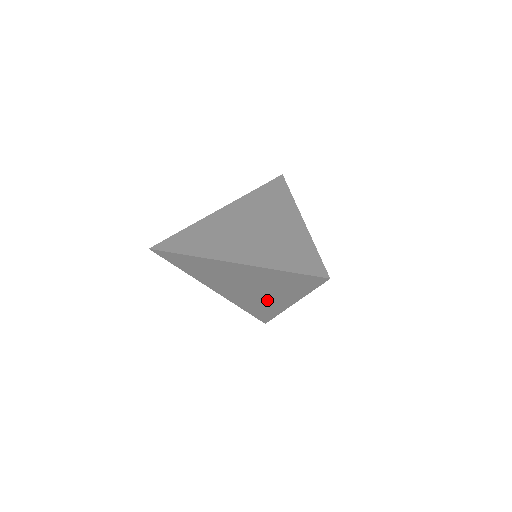
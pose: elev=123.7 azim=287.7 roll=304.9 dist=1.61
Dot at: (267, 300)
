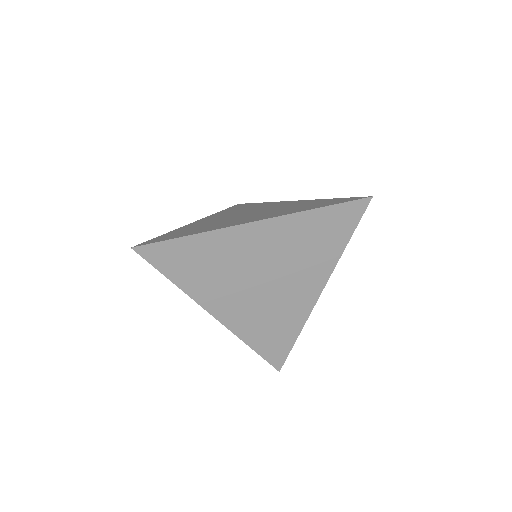
Dot at: (289, 300)
